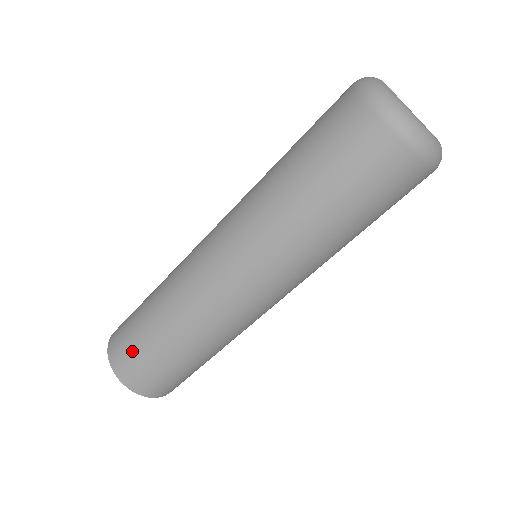
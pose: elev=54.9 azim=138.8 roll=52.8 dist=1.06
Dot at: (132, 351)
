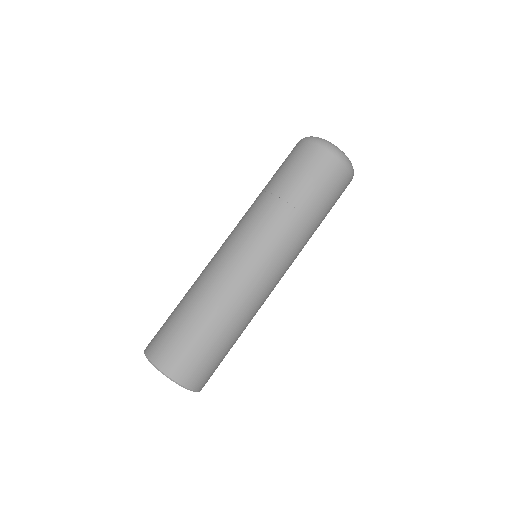
Dot at: (166, 333)
